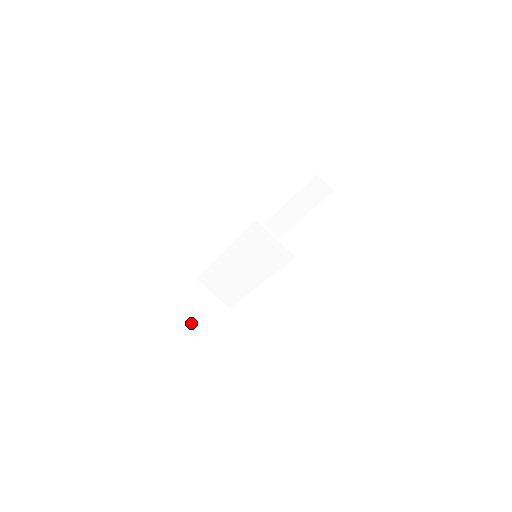
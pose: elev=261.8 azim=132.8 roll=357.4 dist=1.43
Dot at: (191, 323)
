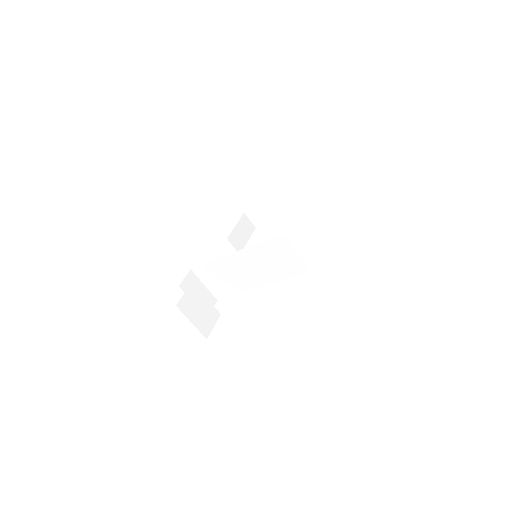
Dot at: (193, 318)
